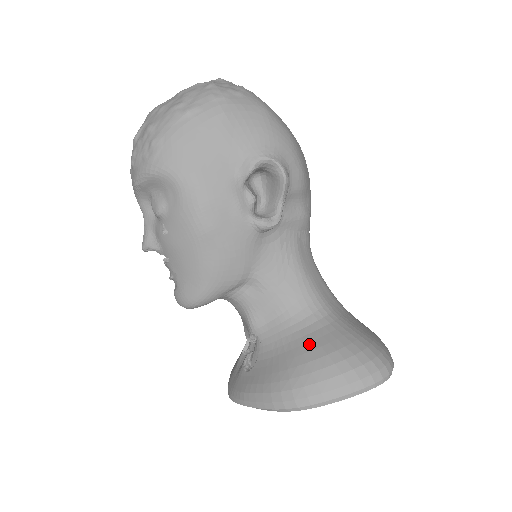
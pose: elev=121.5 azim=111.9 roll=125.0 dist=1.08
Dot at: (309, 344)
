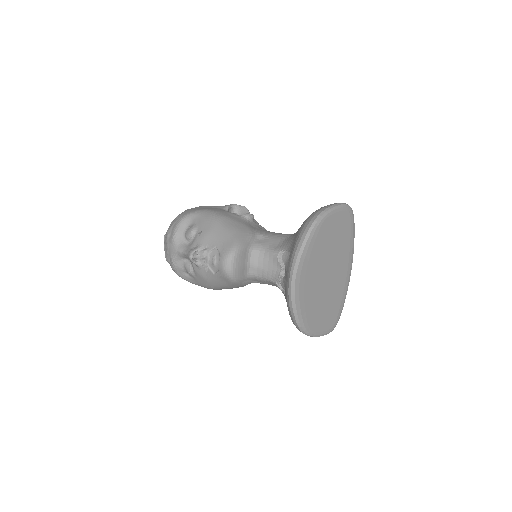
Dot at: occluded
